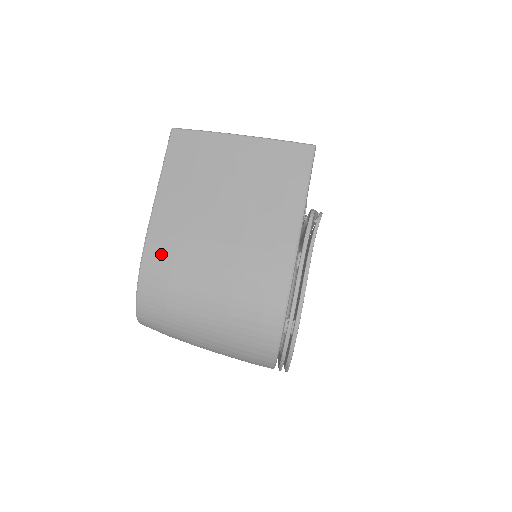
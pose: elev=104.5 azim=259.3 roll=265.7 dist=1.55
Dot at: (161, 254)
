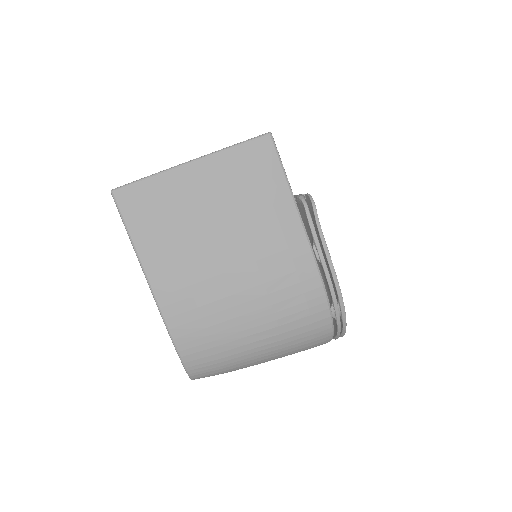
Dot at: (187, 321)
